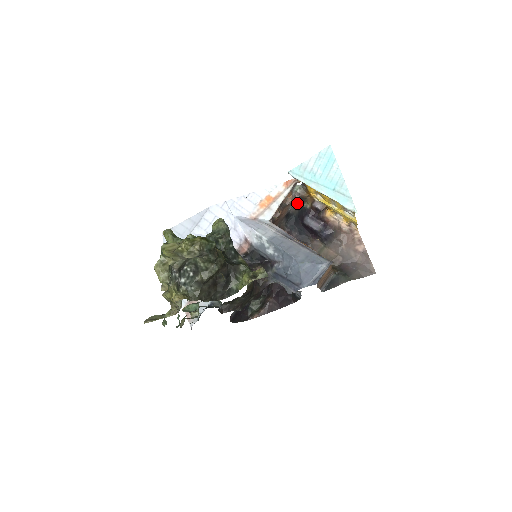
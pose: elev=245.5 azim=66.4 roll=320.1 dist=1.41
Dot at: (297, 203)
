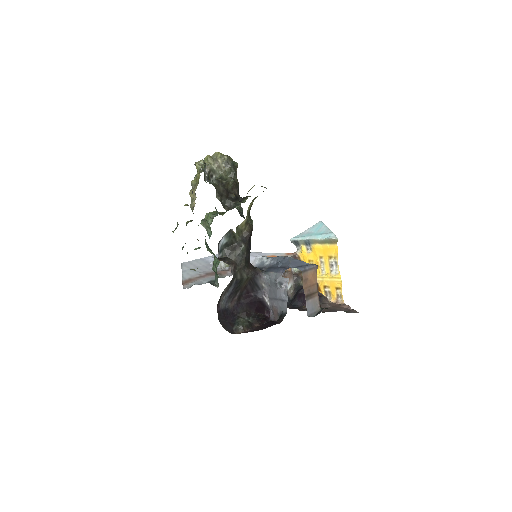
Dot at: (294, 283)
